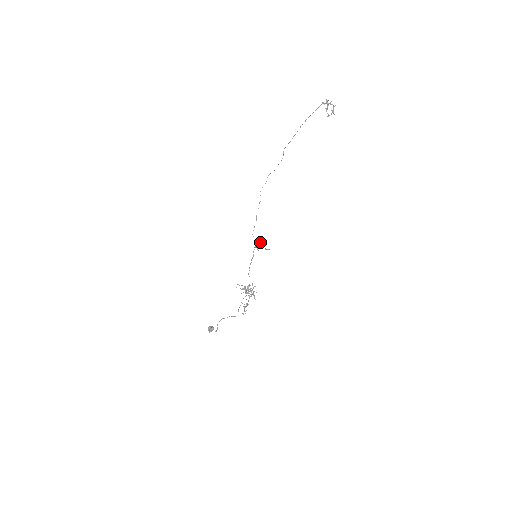
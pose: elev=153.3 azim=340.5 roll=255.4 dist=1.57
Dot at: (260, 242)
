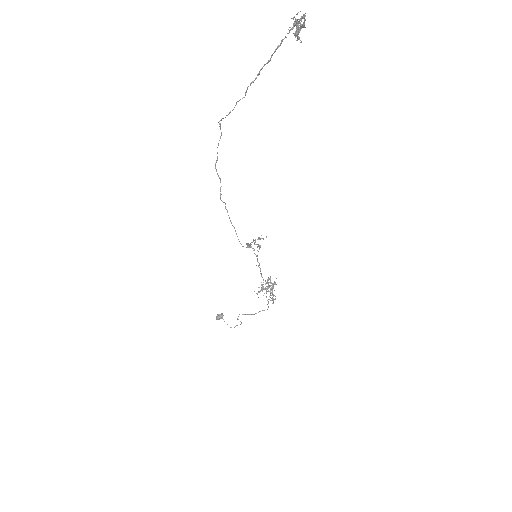
Dot at: (260, 247)
